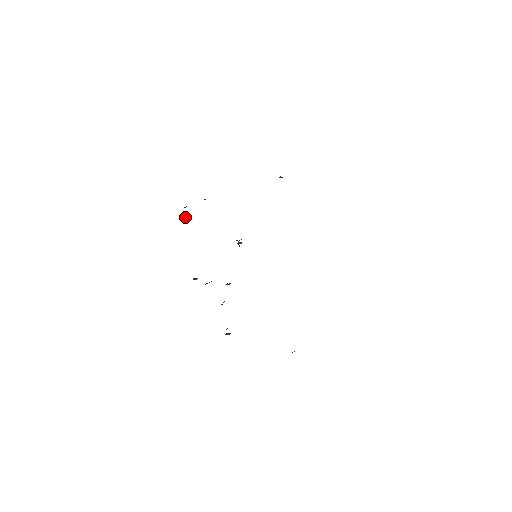
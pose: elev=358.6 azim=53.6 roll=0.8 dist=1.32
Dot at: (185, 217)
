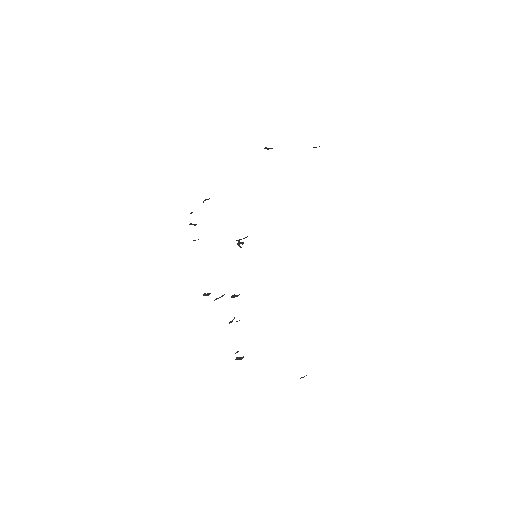
Dot at: occluded
